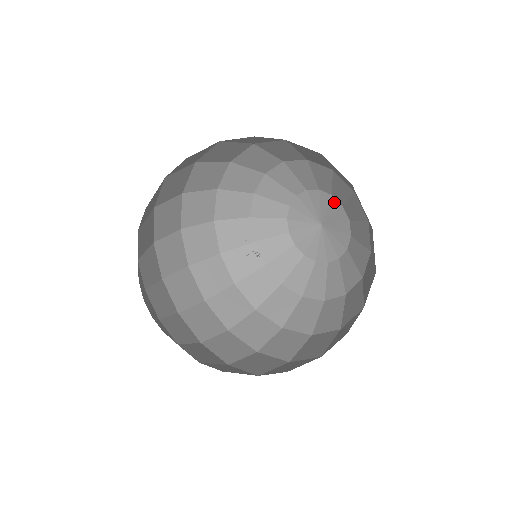
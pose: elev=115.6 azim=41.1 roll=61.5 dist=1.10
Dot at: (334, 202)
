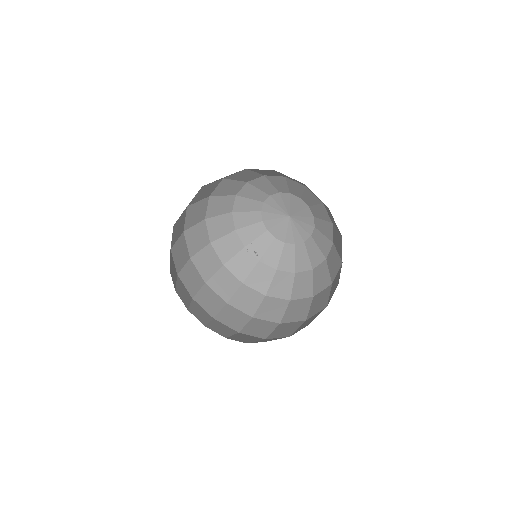
Dot at: (308, 211)
